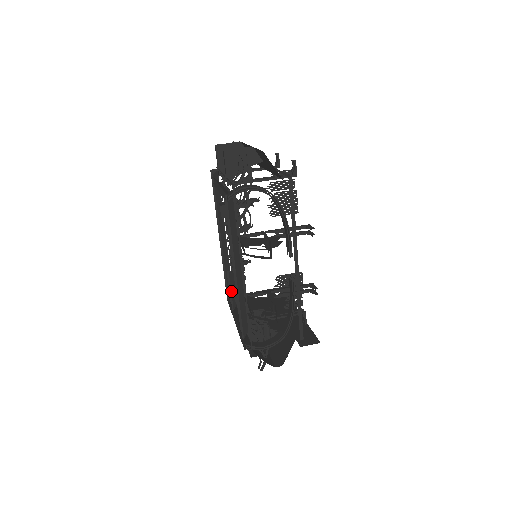
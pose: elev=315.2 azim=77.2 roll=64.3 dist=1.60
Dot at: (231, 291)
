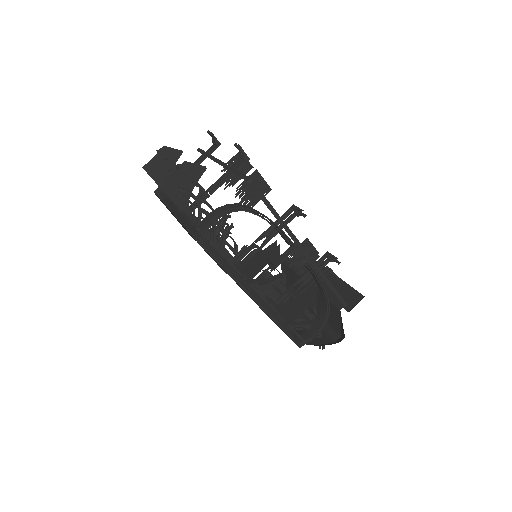
Dot at: occluded
